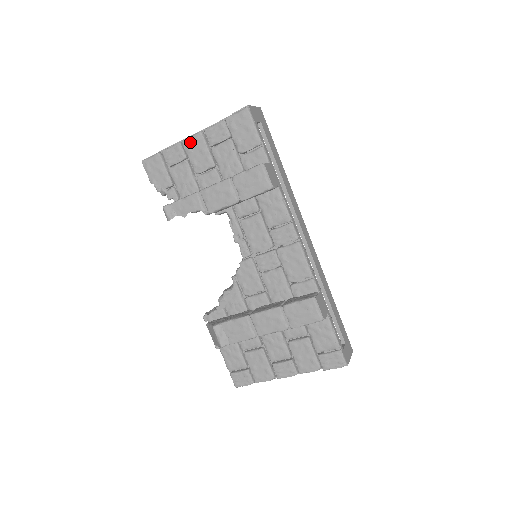
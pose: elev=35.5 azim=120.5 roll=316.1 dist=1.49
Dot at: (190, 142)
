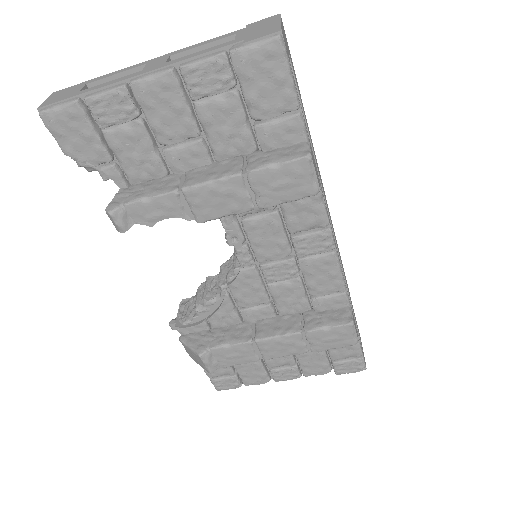
Dot at: (148, 88)
